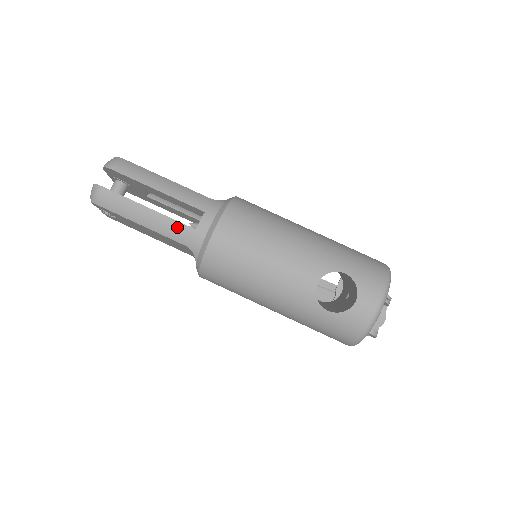
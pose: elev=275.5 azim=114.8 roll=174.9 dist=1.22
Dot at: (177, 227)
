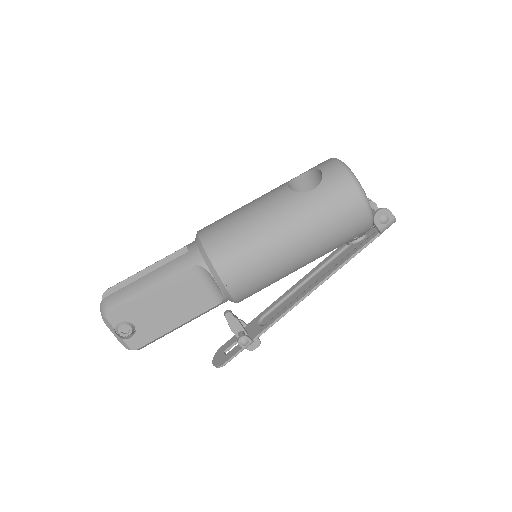
Dot at: (175, 263)
